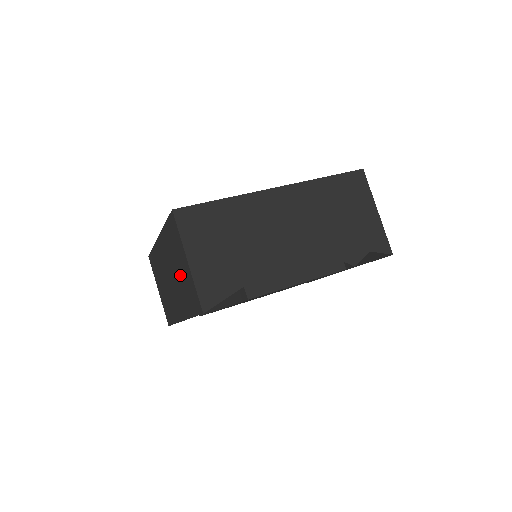
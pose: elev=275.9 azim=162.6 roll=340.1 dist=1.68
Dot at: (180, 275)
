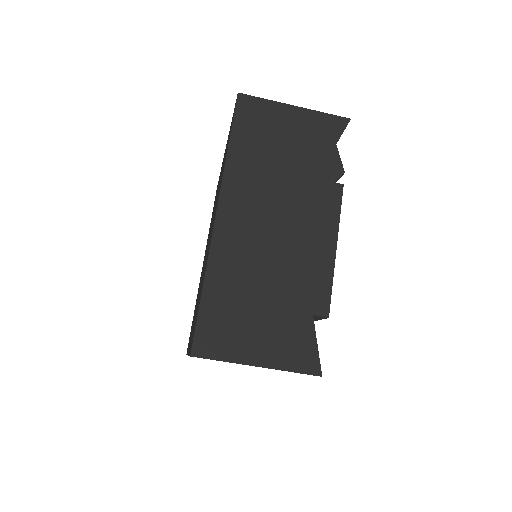
Dot at: occluded
